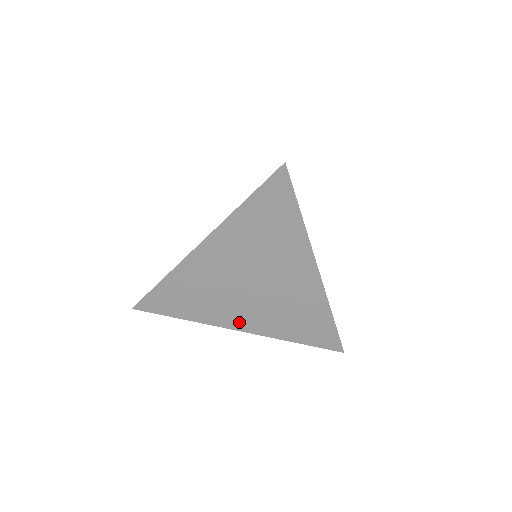
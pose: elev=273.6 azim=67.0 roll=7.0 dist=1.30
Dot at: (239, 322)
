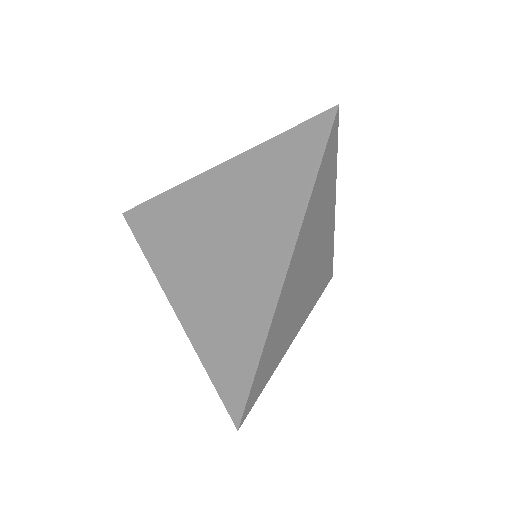
Dot at: (178, 291)
